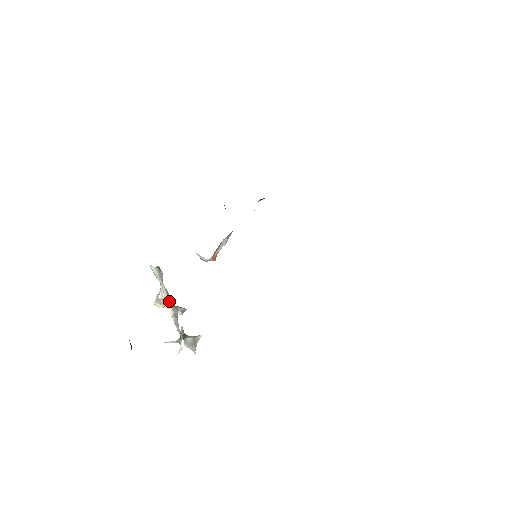
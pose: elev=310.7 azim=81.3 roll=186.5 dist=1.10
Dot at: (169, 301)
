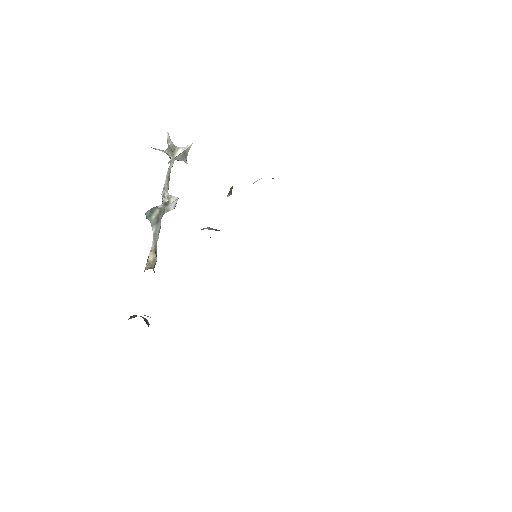
Dot at: (161, 218)
